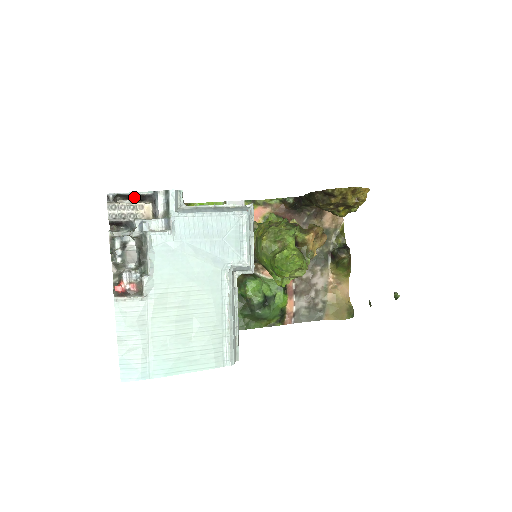
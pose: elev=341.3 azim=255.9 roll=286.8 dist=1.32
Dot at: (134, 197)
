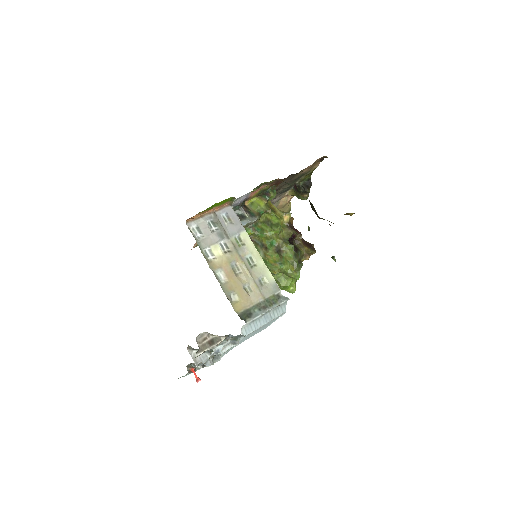
Dot at: (213, 339)
